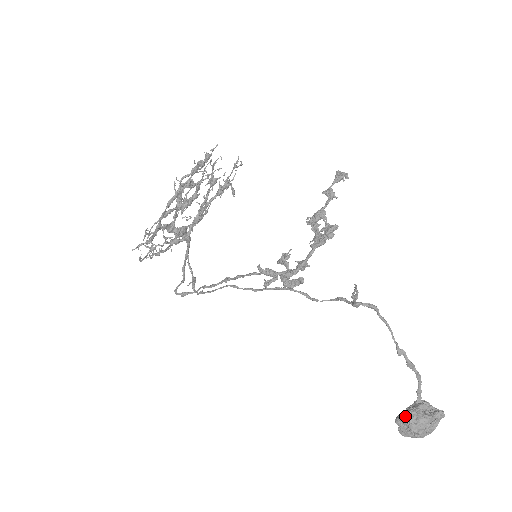
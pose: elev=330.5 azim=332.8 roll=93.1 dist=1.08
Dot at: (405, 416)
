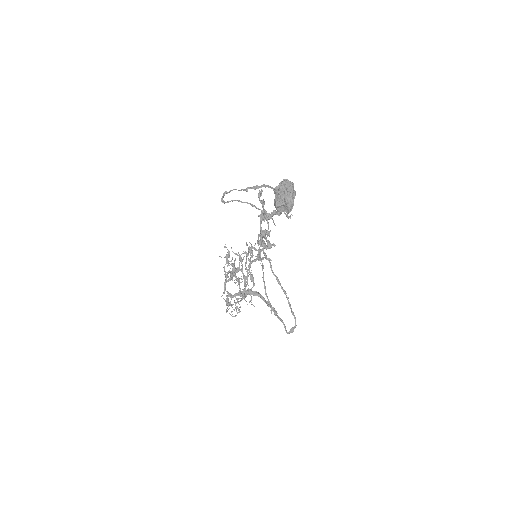
Dot at: (274, 203)
